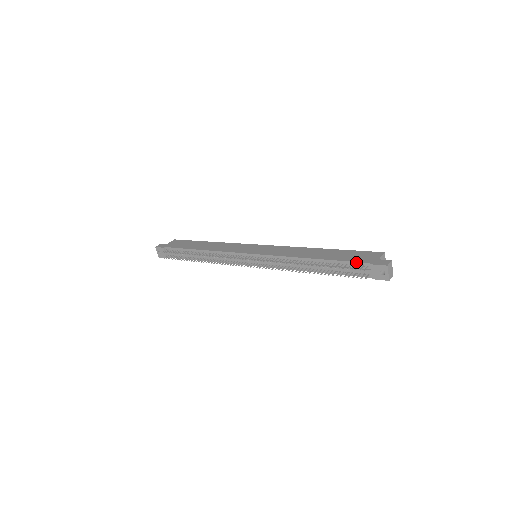
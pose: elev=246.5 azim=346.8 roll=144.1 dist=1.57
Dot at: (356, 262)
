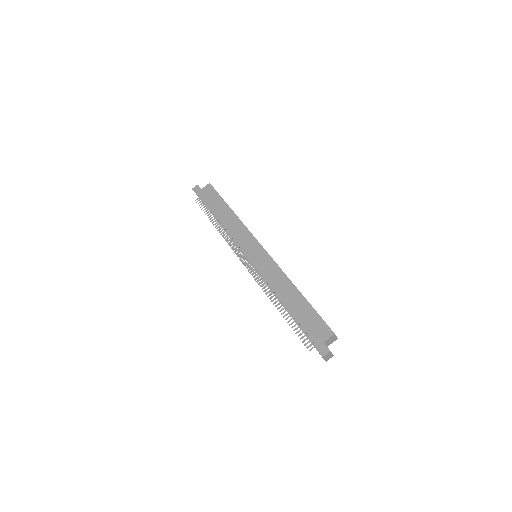
Dot at: (307, 334)
